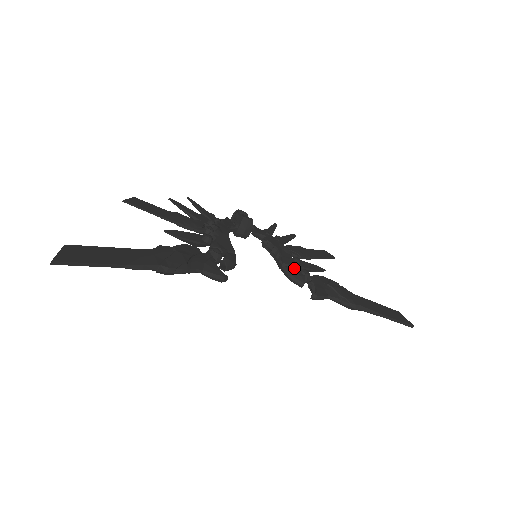
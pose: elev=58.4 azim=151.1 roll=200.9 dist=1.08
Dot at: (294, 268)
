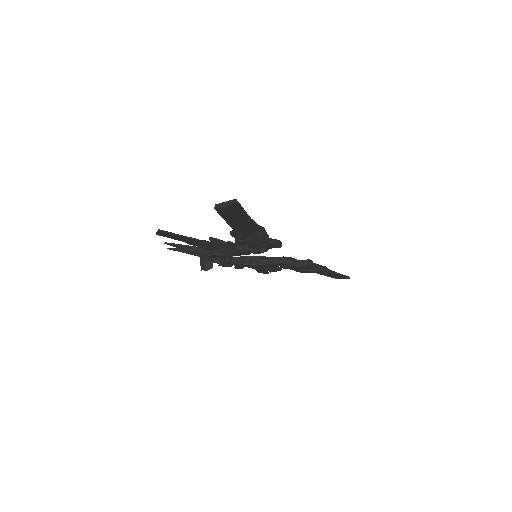
Dot at: occluded
